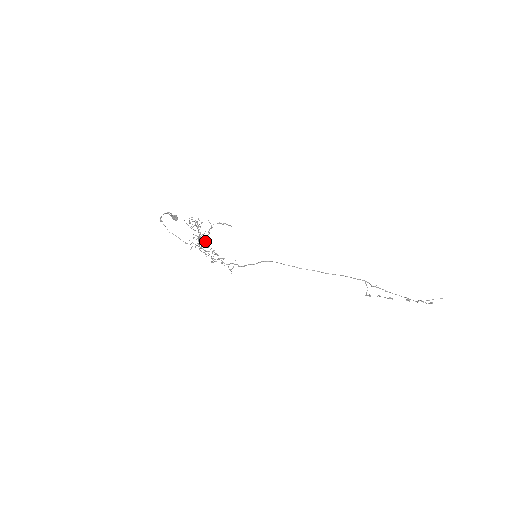
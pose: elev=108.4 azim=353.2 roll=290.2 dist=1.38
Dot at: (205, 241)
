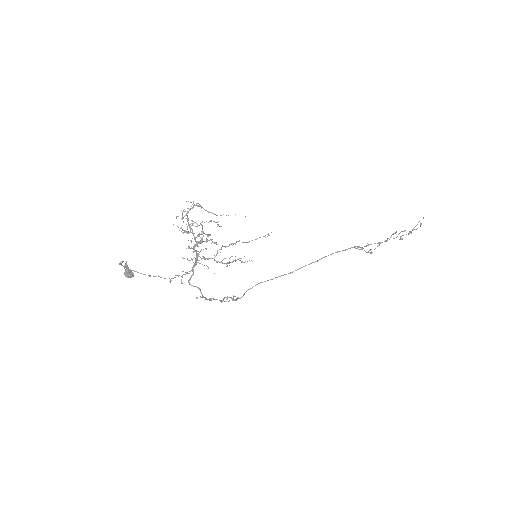
Dot at: (210, 235)
